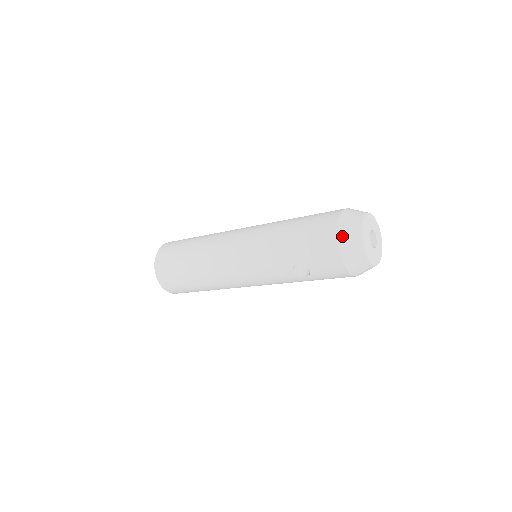
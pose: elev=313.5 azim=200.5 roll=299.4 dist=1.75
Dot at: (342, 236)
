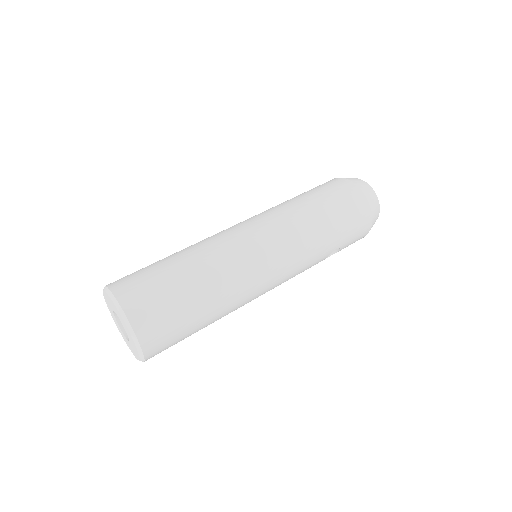
Dot at: (373, 211)
